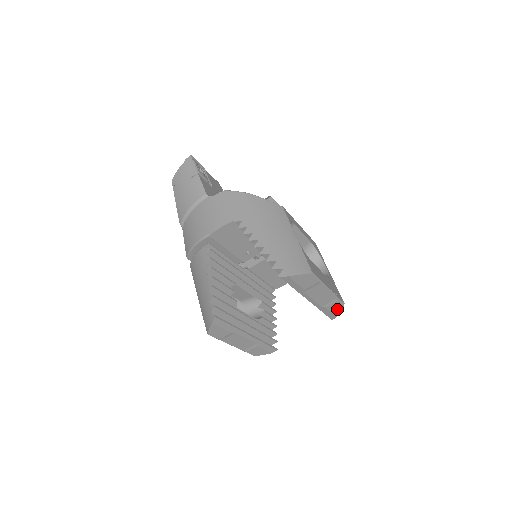
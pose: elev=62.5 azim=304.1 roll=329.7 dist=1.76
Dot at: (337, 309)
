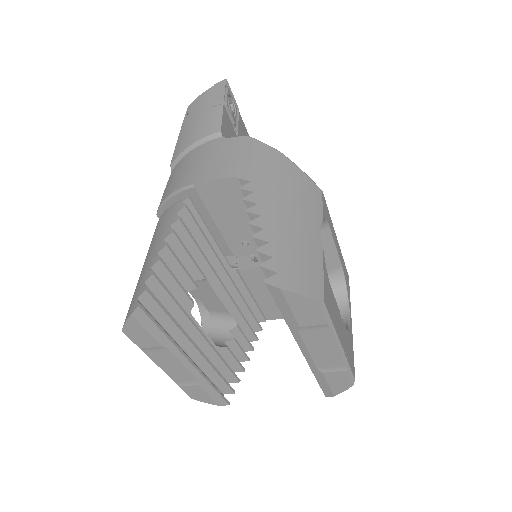
Dot at: (340, 384)
